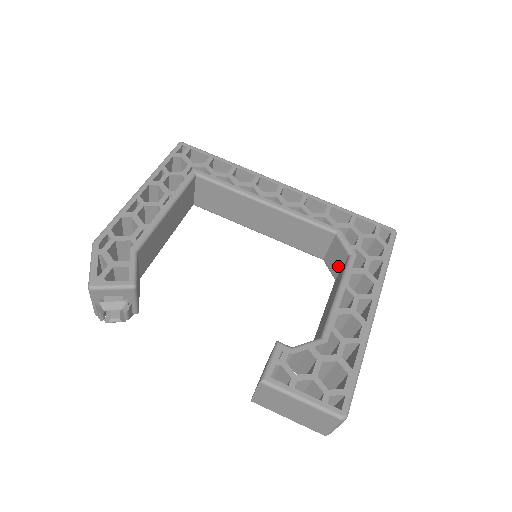
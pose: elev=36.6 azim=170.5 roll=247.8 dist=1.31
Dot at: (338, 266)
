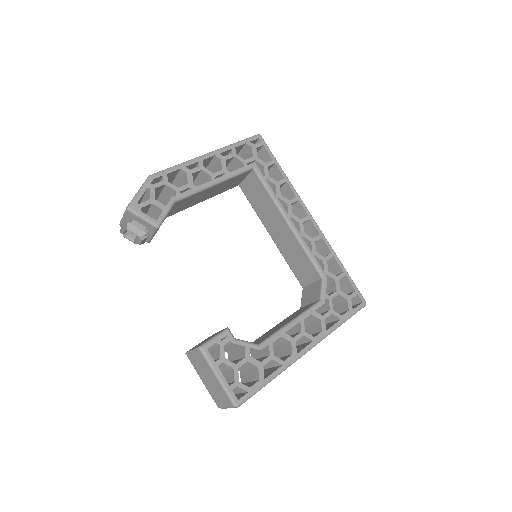
Dot at: (308, 300)
